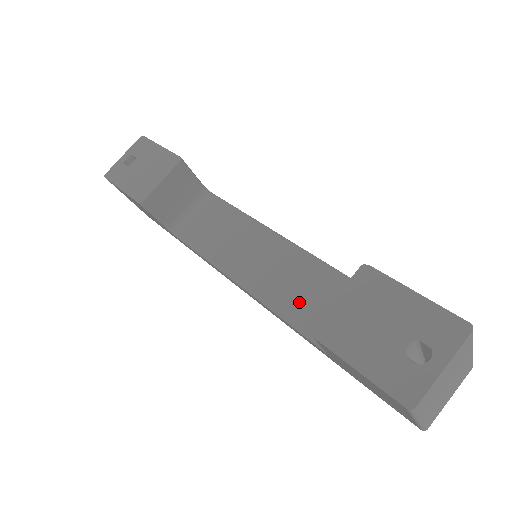
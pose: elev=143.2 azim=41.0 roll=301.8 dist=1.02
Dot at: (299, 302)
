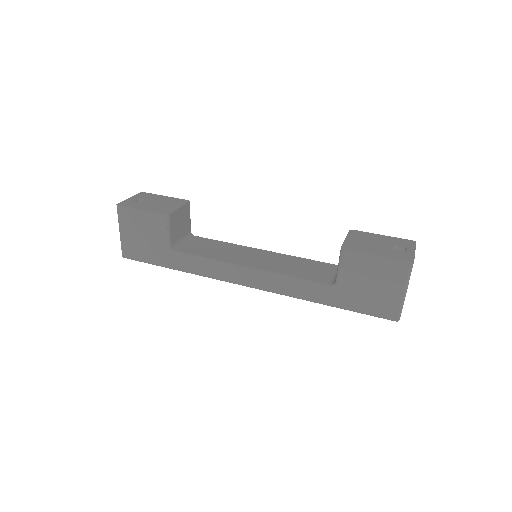
Dot at: (300, 271)
